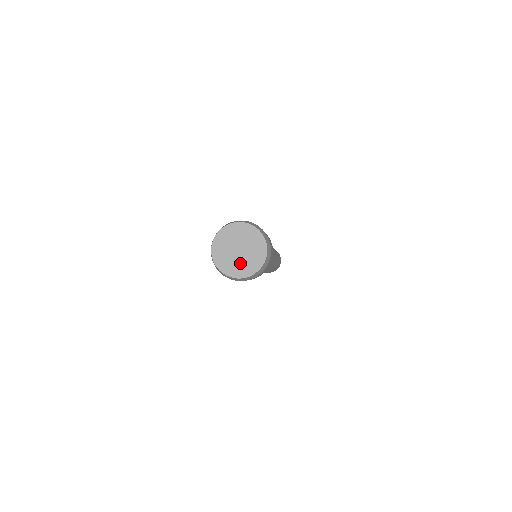
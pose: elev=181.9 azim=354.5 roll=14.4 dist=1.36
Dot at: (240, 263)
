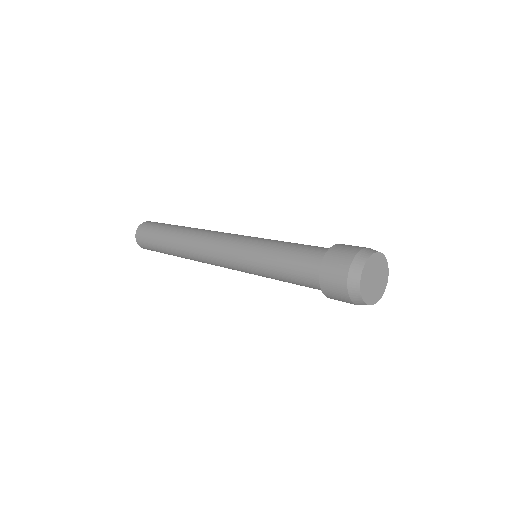
Dot at: (372, 291)
